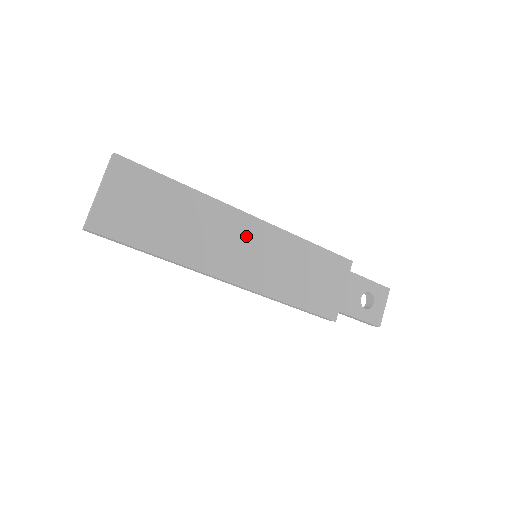
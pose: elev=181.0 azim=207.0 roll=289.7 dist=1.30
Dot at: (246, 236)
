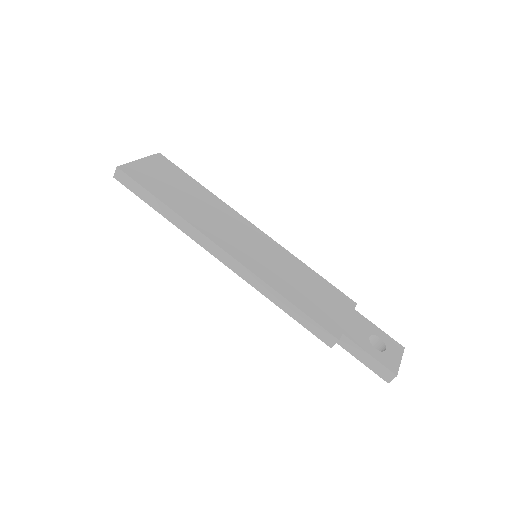
Dot at: (249, 235)
